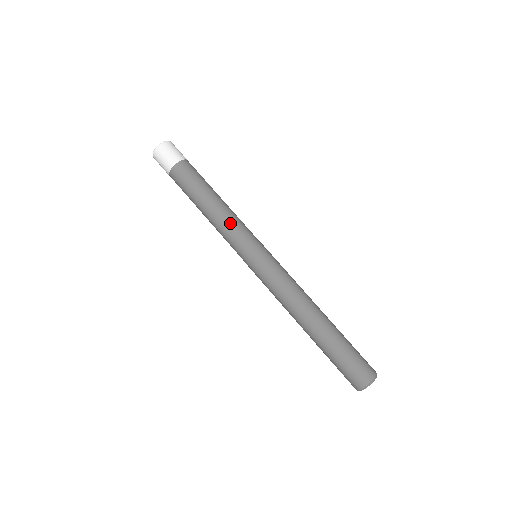
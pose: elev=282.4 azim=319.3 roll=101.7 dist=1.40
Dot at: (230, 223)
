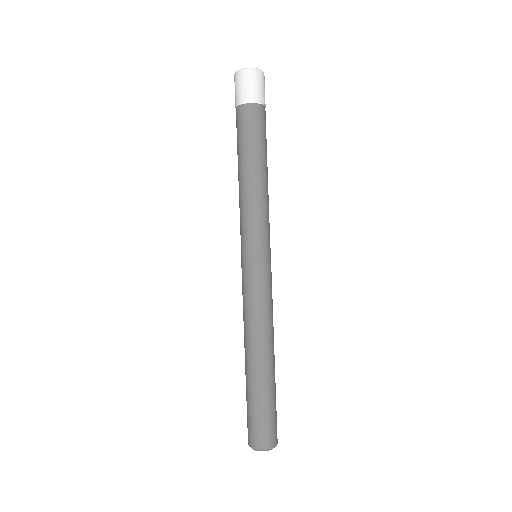
Dot at: (266, 207)
